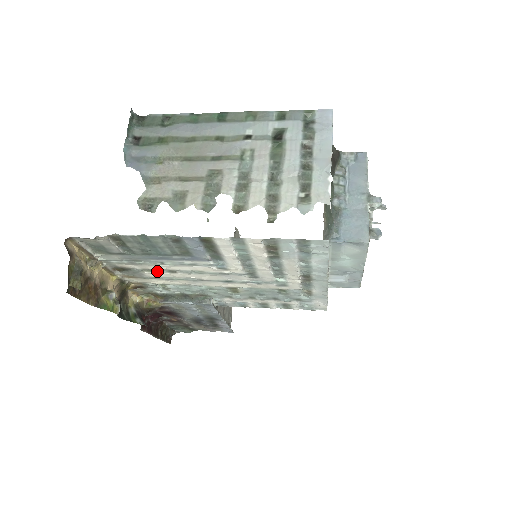
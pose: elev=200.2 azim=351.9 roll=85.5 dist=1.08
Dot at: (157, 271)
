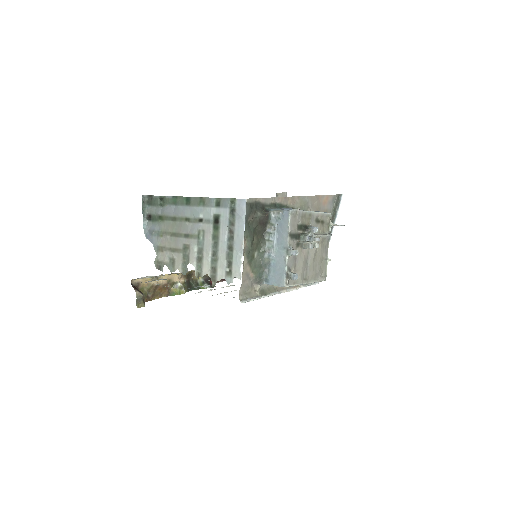
Dot at: (192, 277)
